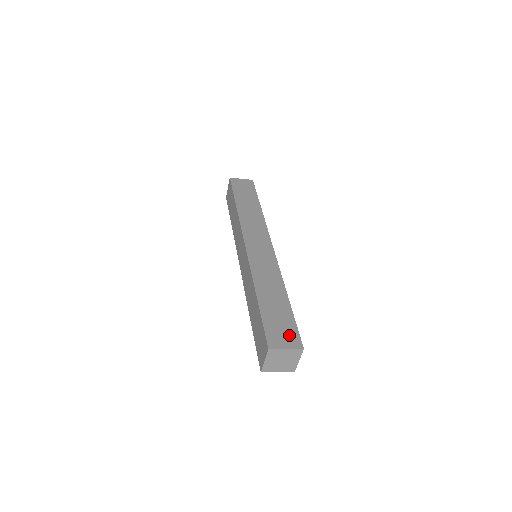
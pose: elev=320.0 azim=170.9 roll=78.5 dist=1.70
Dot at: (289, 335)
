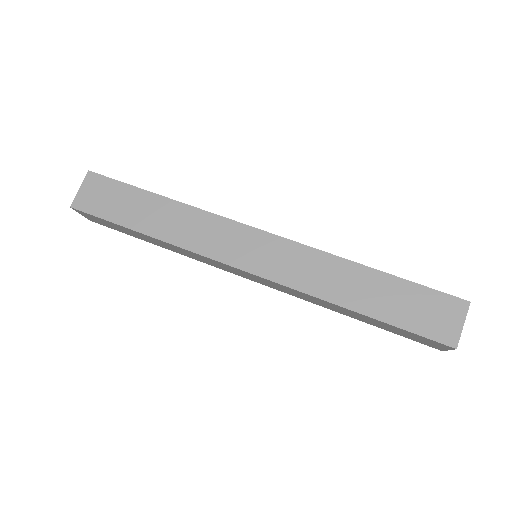
Dot at: (442, 308)
